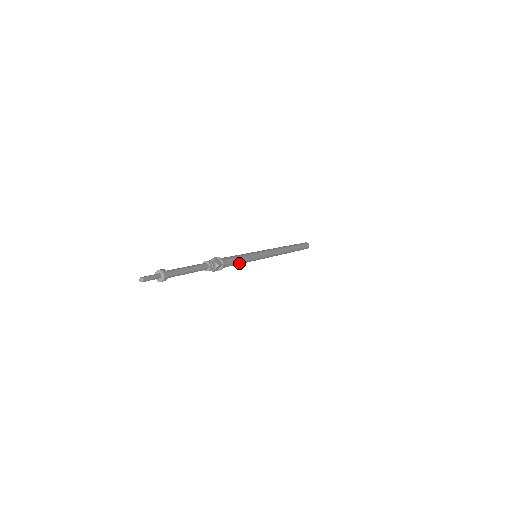
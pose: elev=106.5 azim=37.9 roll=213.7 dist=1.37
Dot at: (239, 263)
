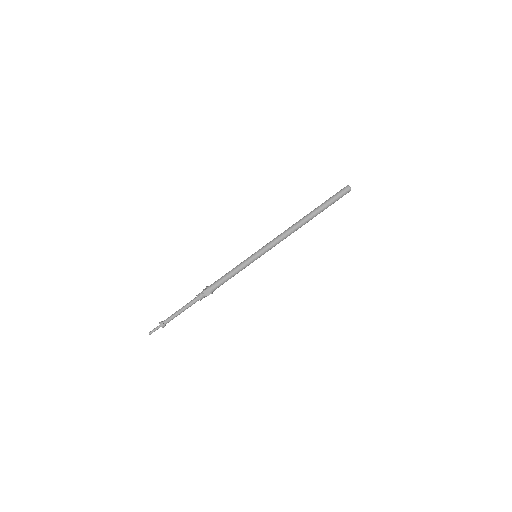
Dot at: occluded
